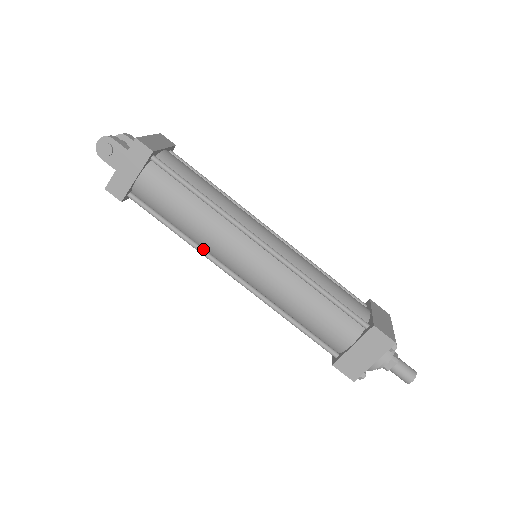
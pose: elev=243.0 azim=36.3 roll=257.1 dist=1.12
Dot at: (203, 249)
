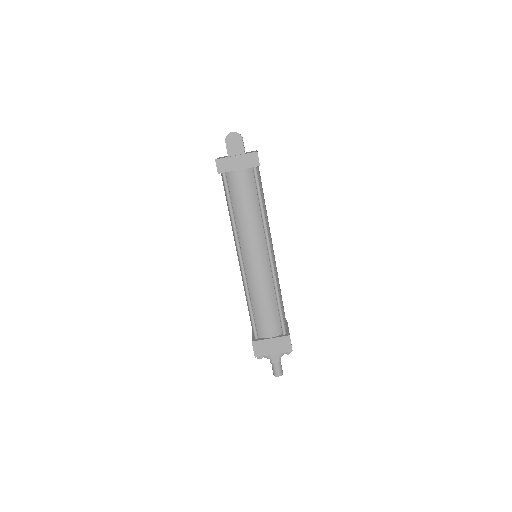
Dot at: (237, 233)
